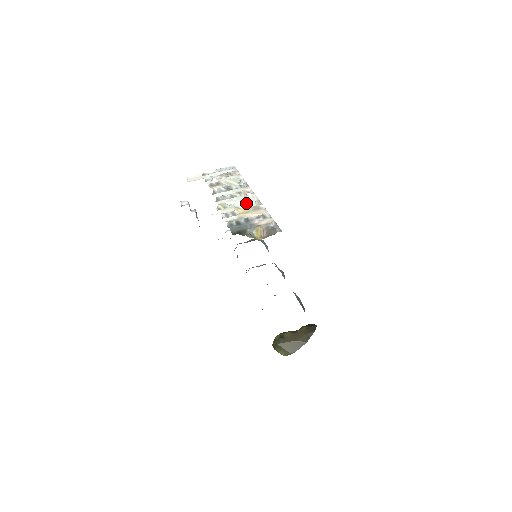
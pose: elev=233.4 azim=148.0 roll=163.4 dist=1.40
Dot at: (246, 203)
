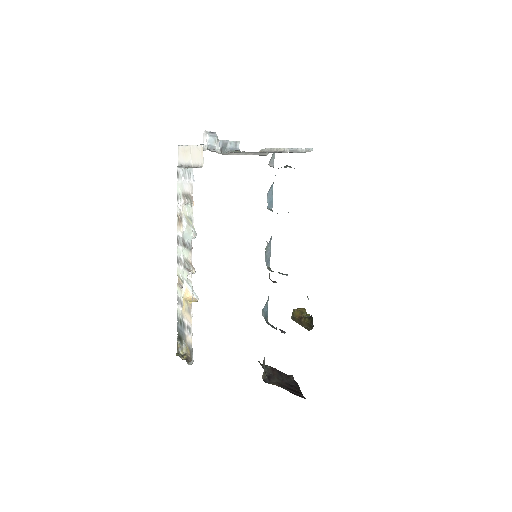
Dot at: (189, 285)
